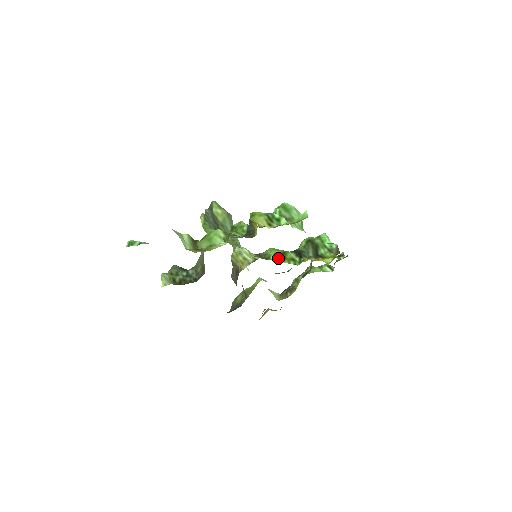
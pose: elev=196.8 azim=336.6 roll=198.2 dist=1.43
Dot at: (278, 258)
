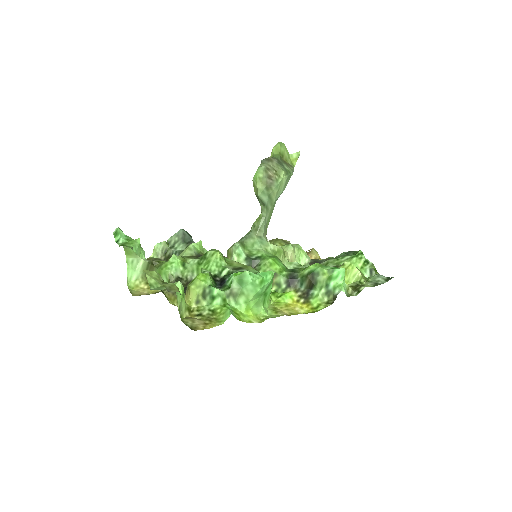
Dot at: occluded
